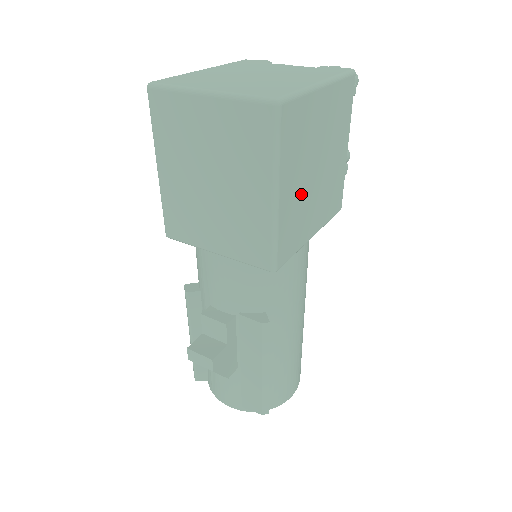
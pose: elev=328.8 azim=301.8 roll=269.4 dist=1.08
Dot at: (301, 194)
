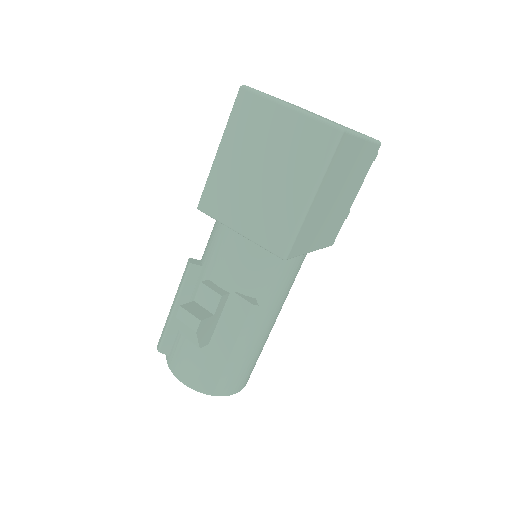
Dot at: (322, 209)
